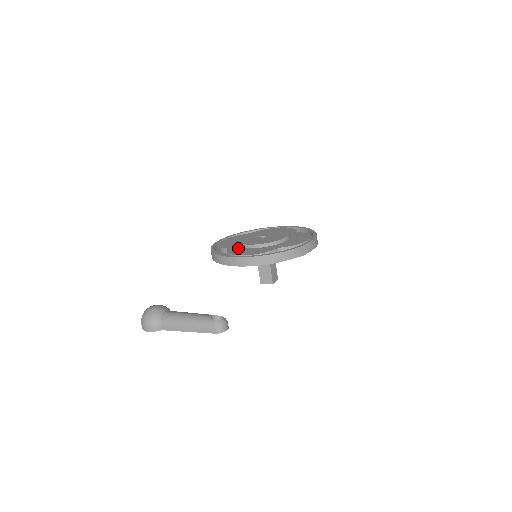
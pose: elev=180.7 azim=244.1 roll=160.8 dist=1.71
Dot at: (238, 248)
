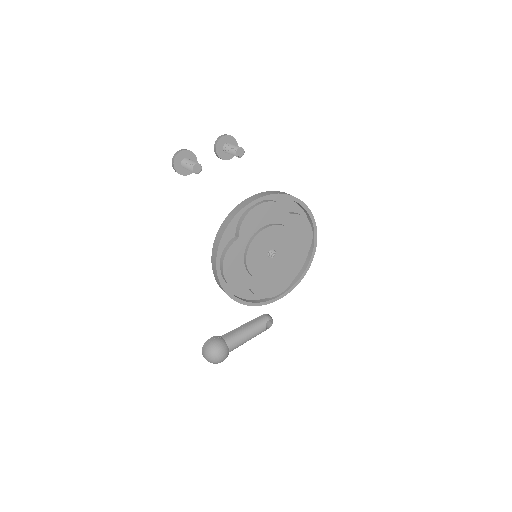
Dot at: (262, 284)
